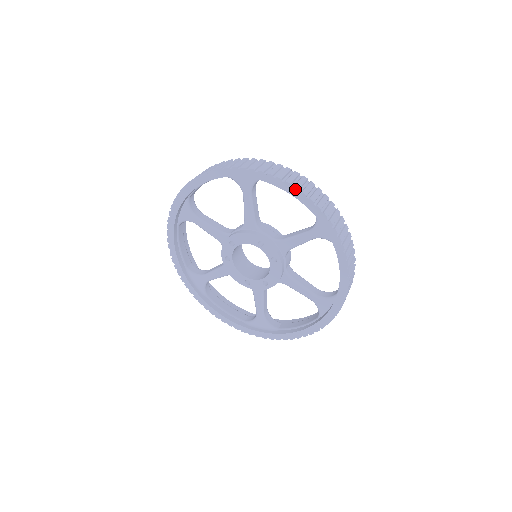
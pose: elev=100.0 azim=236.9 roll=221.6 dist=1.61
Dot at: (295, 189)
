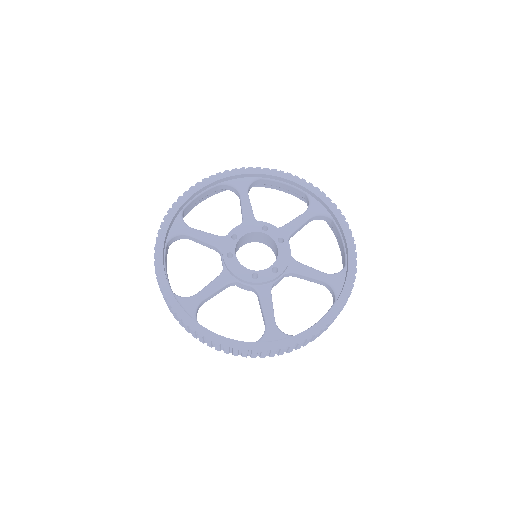
Dot at: (289, 174)
